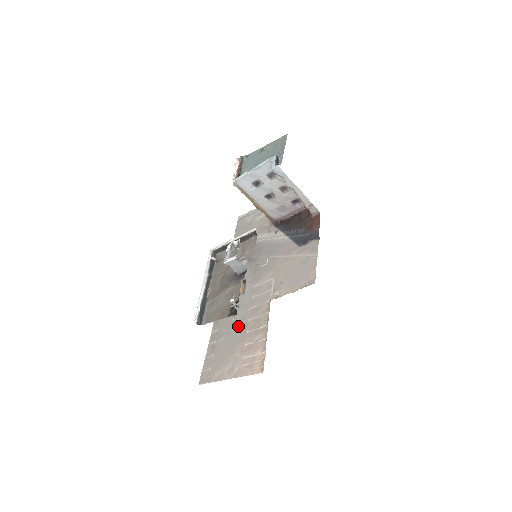
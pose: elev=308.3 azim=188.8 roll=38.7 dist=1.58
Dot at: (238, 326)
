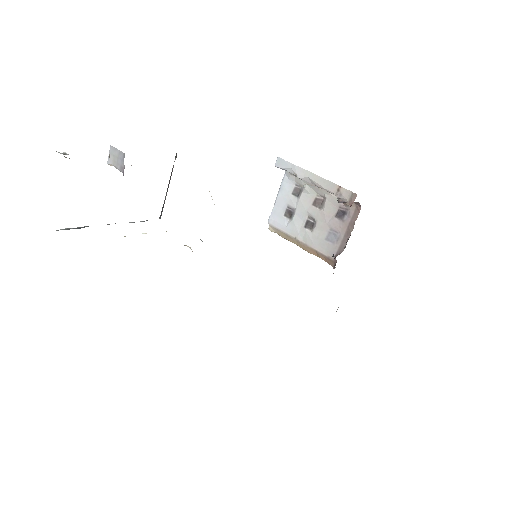
Dot at: occluded
